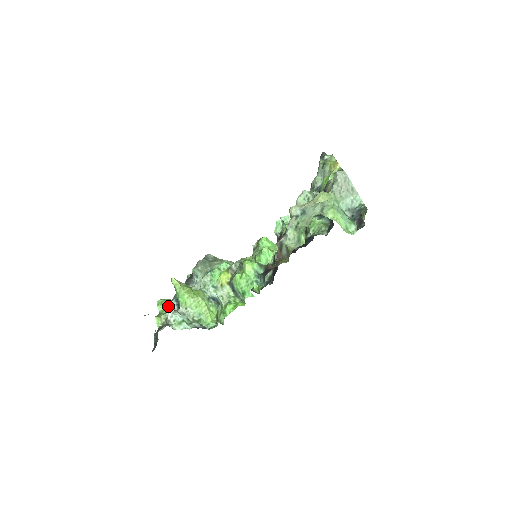
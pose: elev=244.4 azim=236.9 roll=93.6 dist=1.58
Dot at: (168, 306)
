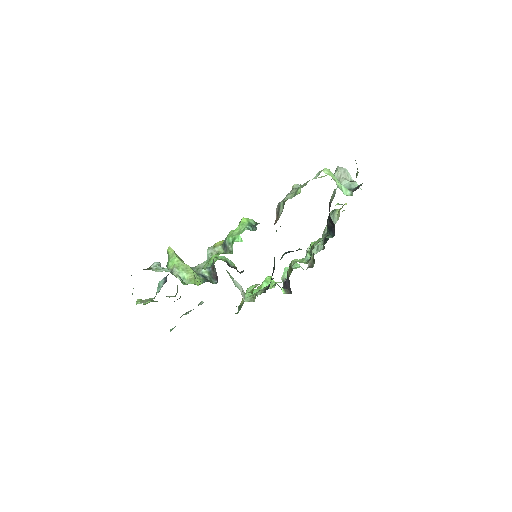
Dot at: (155, 301)
